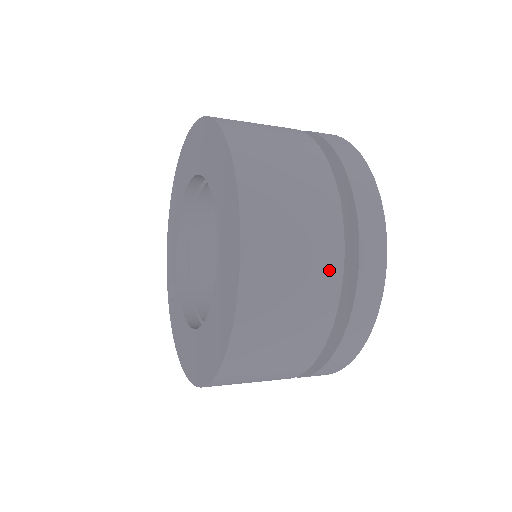
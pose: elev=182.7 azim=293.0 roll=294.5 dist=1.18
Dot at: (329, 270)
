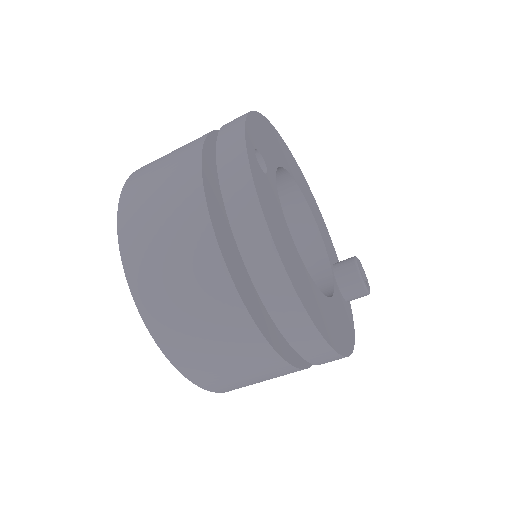
Dot at: (200, 240)
